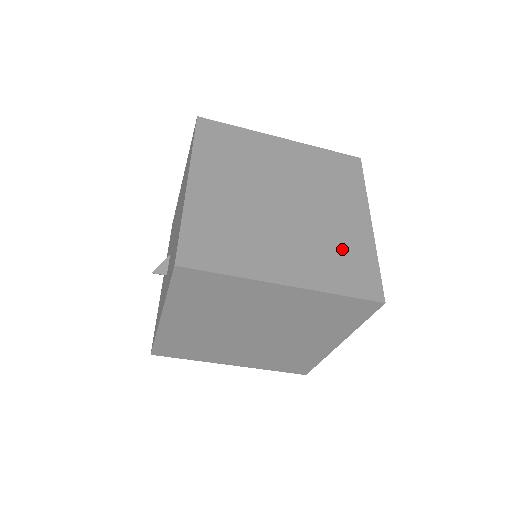
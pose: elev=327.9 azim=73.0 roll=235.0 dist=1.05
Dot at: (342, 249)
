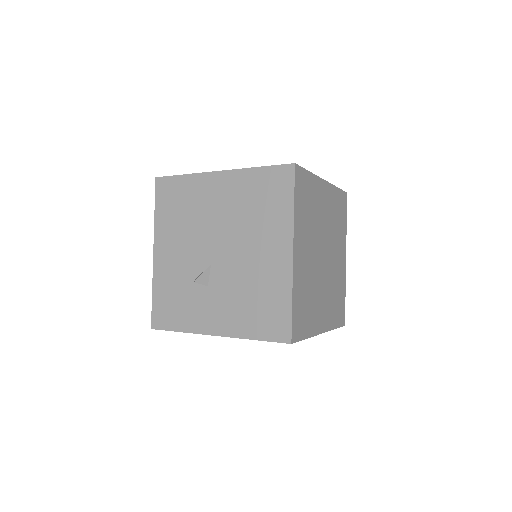
Dot at: (338, 290)
